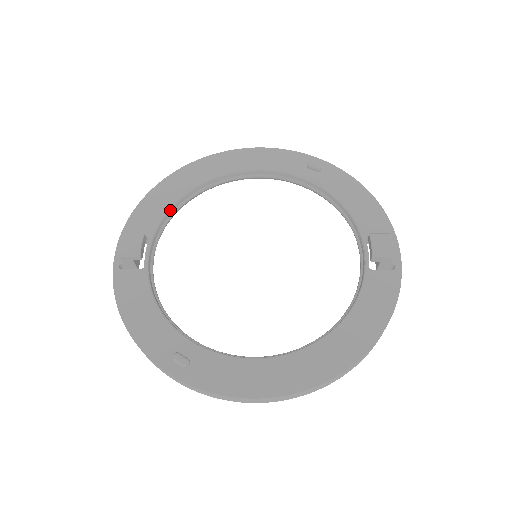
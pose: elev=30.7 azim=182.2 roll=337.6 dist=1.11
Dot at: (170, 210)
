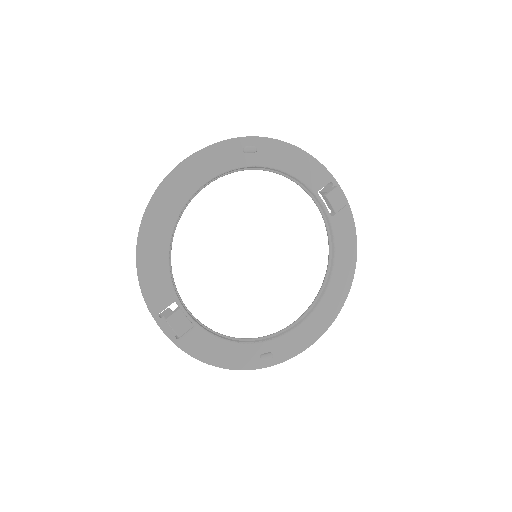
Dot at: (170, 268)
